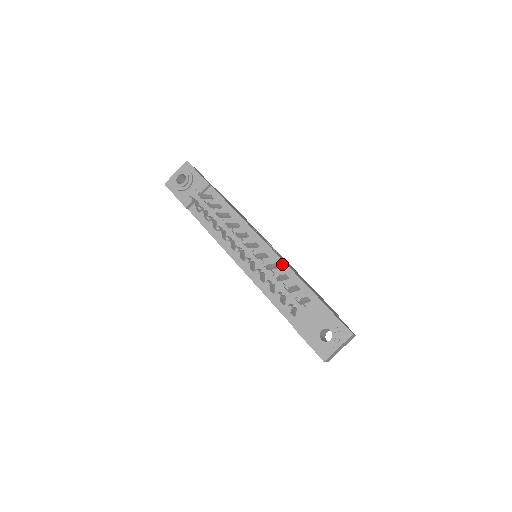
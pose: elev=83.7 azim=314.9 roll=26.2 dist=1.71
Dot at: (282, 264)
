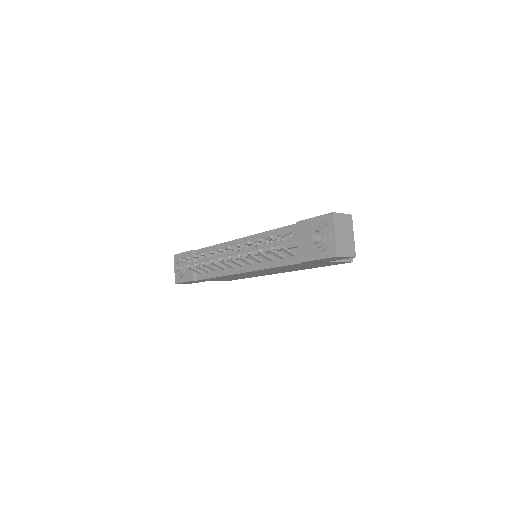
Dot at: (261, 236)
